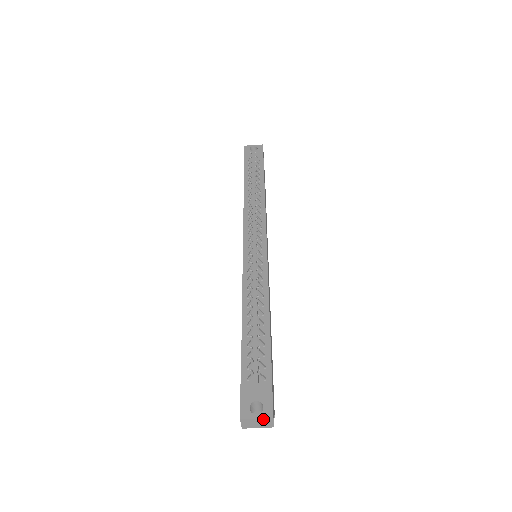
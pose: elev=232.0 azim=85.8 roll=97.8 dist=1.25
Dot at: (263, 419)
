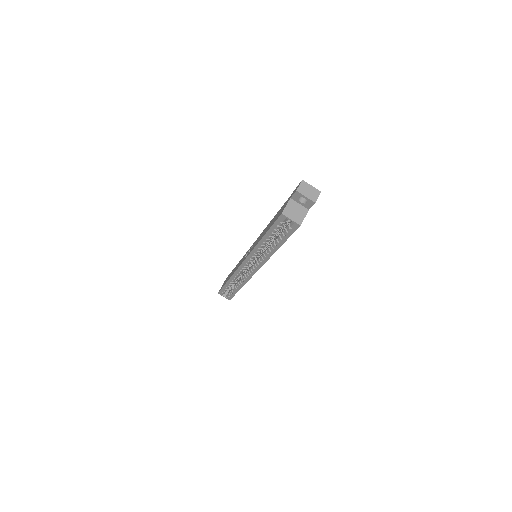
Dot at: (315, 189)
